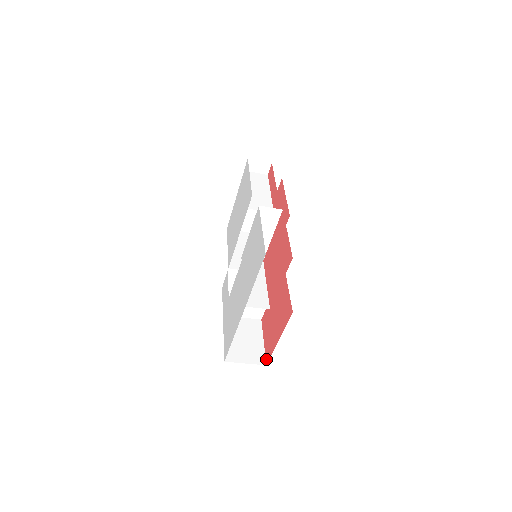
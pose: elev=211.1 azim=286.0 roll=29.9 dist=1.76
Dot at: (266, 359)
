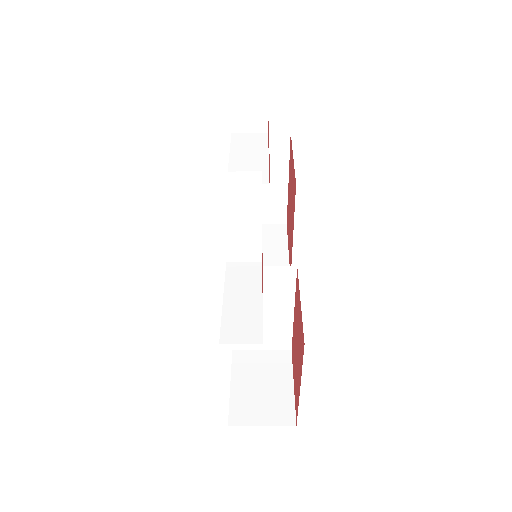
Dot at: (295, 416)
